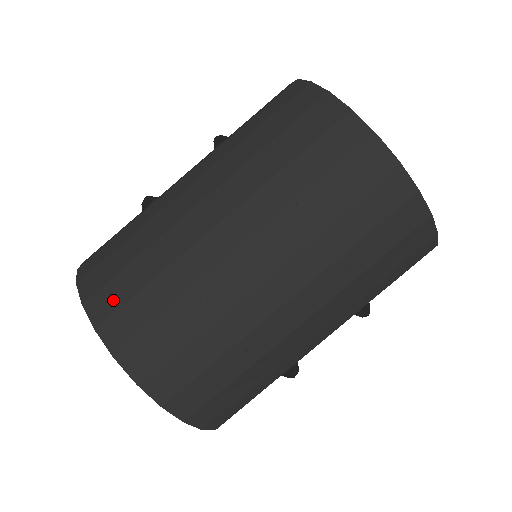
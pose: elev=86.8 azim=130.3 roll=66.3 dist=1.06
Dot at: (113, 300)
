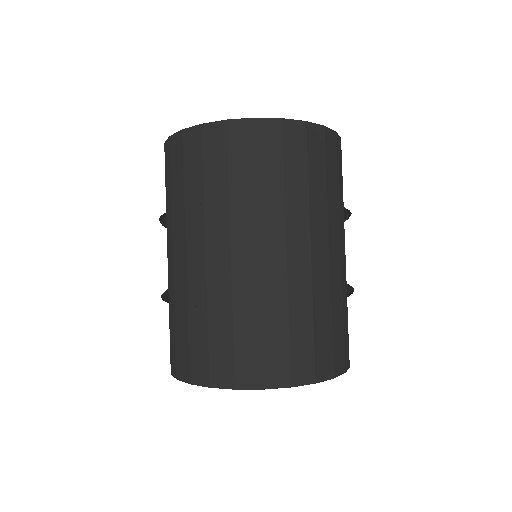
Dot at: (252, 364)
